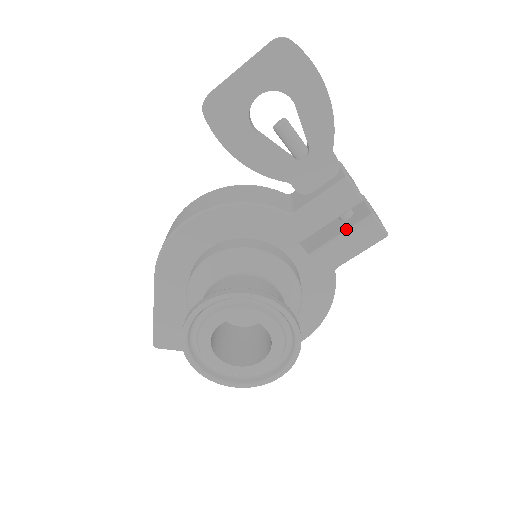
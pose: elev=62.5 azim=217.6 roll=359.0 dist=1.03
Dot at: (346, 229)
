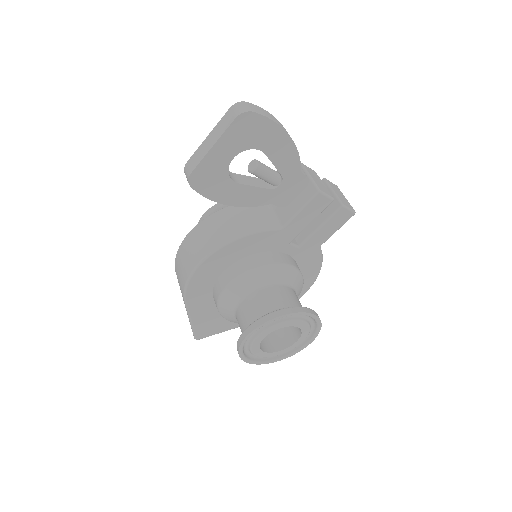
Dot at: (324, 221)
